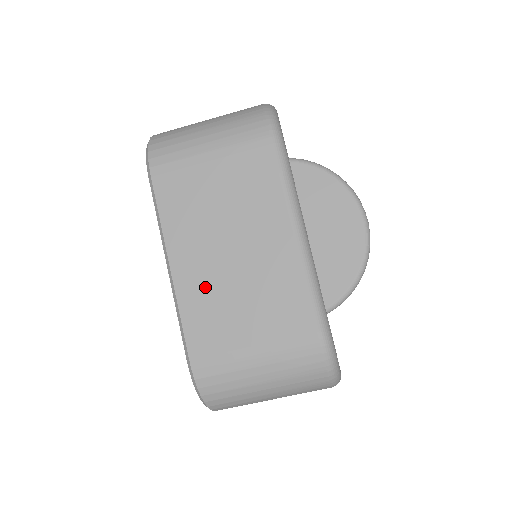
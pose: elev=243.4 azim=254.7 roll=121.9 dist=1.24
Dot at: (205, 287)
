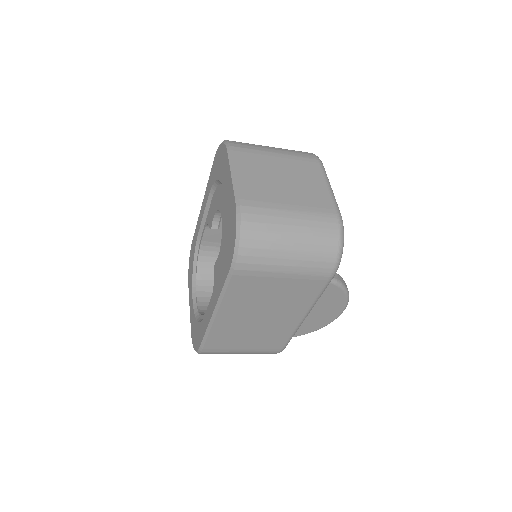
Dot at: (233, 327)
